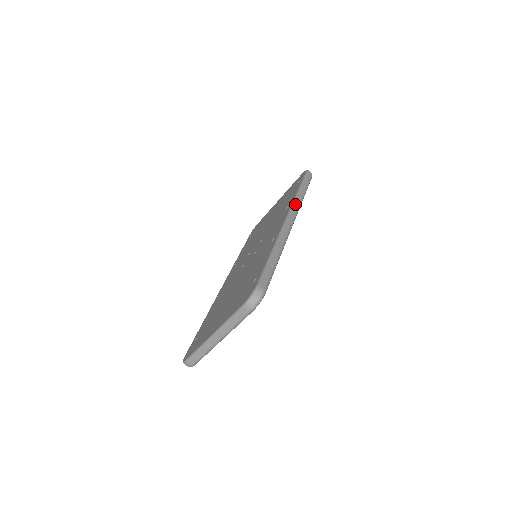
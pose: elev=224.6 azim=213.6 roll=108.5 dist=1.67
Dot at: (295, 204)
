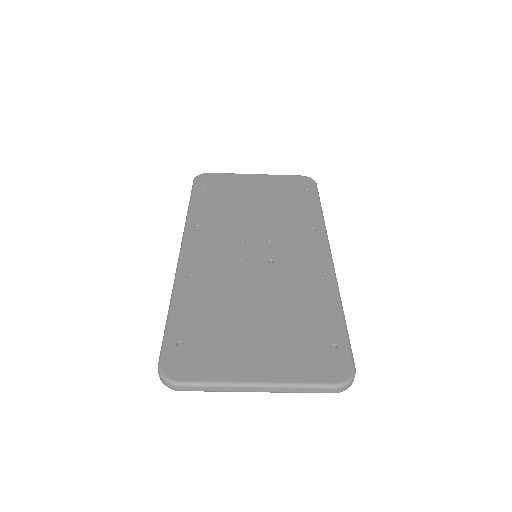
Dot at: (327, 235)
